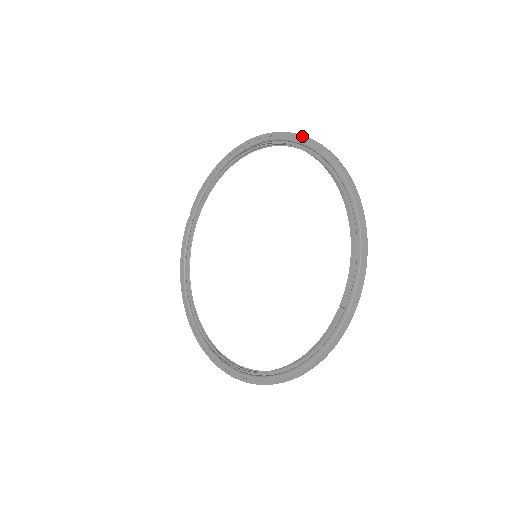
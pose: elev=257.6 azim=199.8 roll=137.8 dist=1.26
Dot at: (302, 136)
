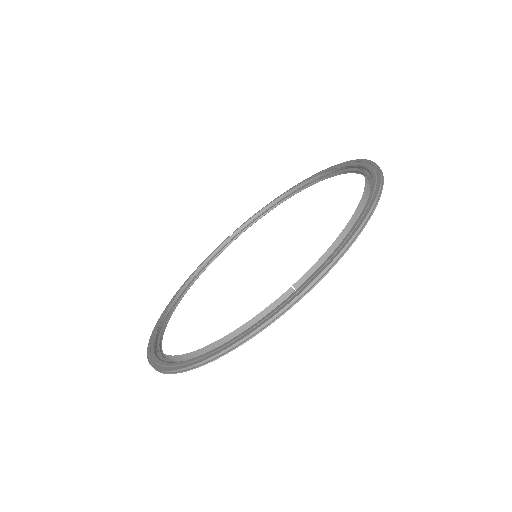
Dot at: (361, 159)
